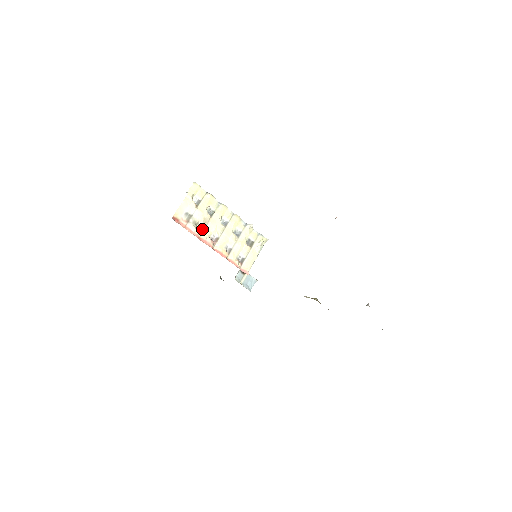
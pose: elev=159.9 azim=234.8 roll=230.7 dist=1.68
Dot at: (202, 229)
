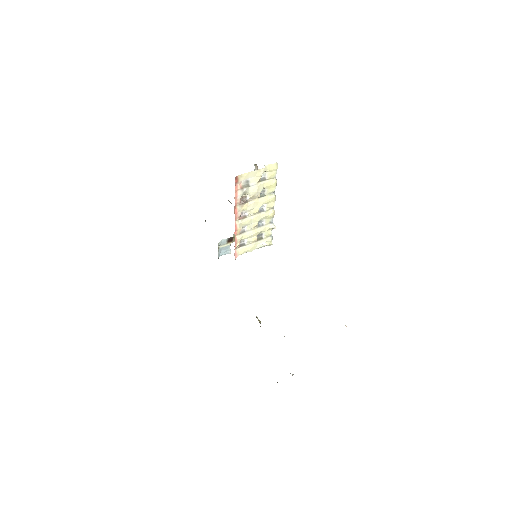
Dot at: (244, 202)
